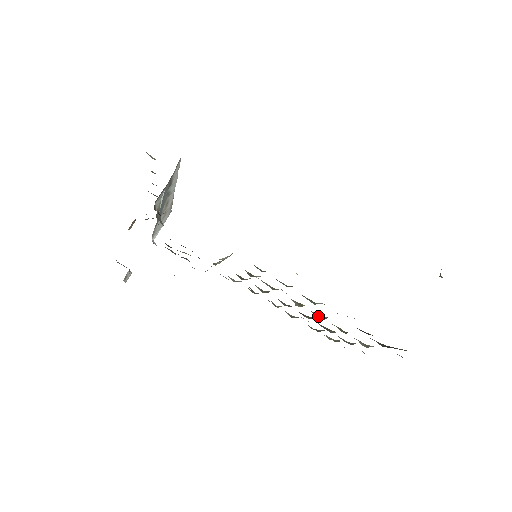
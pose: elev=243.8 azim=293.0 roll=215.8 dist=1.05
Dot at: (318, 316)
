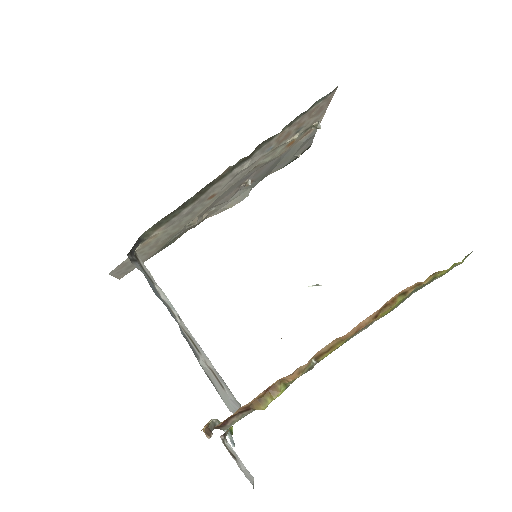
Dot at: occluded
